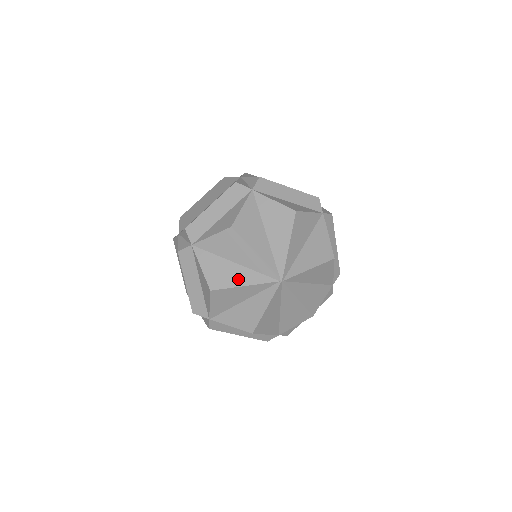
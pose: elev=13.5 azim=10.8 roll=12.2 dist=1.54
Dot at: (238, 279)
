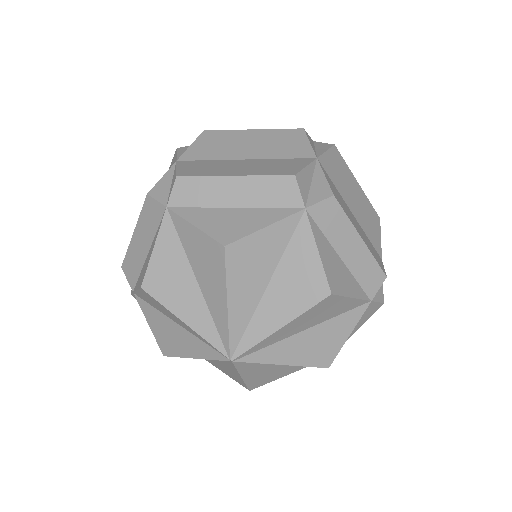
Dot at: (184, 307)
